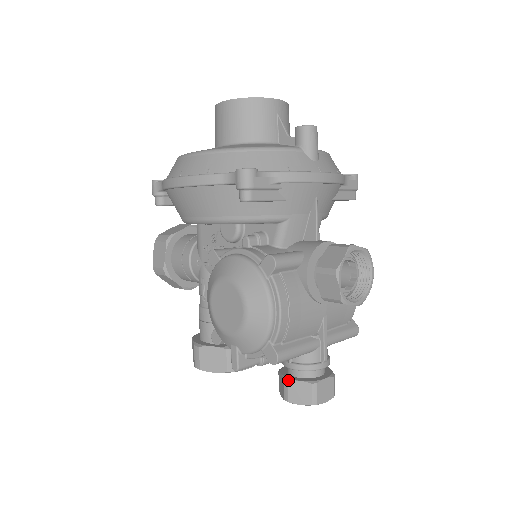
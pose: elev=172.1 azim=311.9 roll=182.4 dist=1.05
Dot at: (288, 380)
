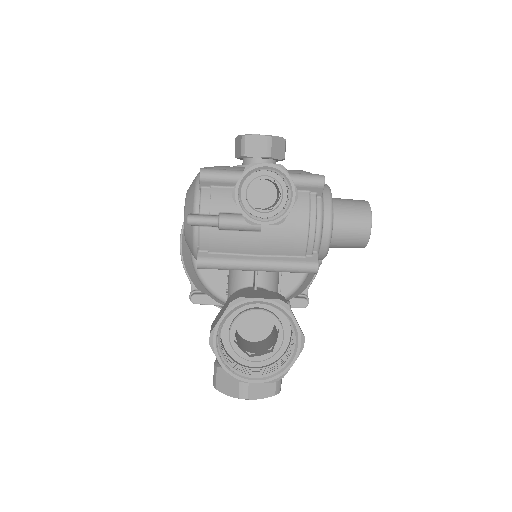
Dot at: occluded
